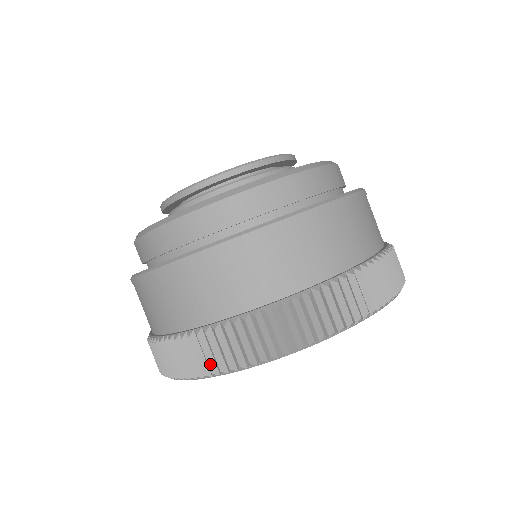
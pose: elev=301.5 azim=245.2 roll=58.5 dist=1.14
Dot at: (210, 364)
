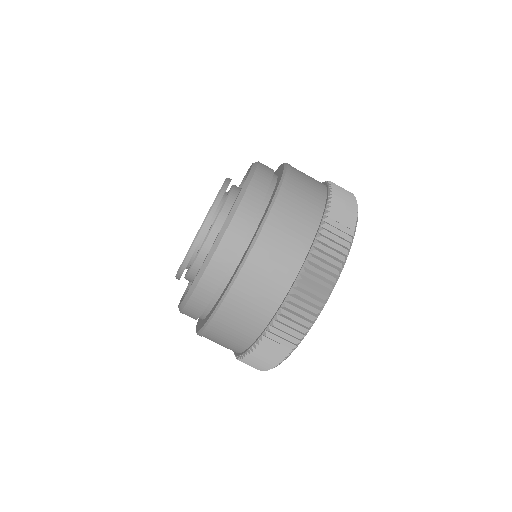
Dot at: (270, 363)
